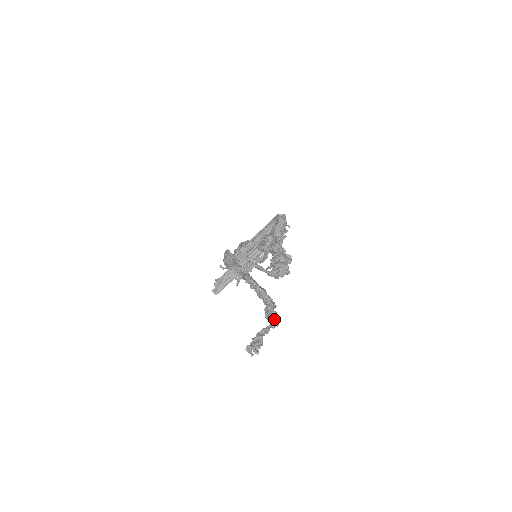
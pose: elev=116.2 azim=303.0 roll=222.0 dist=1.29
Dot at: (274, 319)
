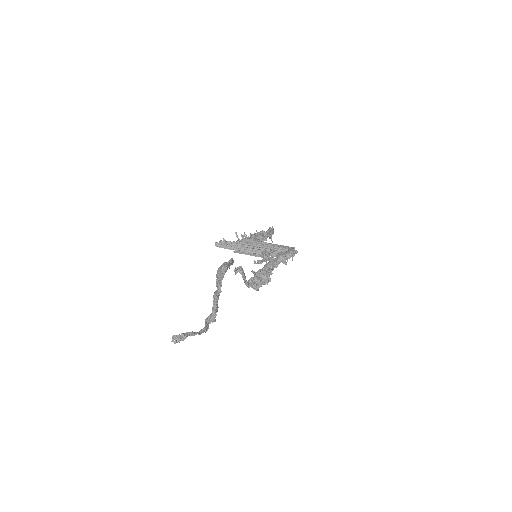
Dot at: (205, 330)
